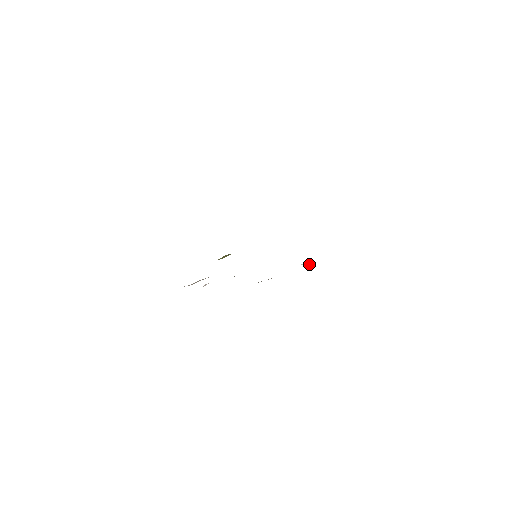
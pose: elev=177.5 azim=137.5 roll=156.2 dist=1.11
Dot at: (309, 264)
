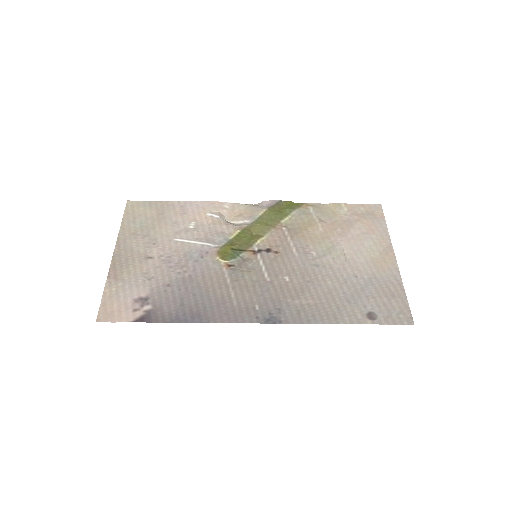
Dot at: (353, 240)
